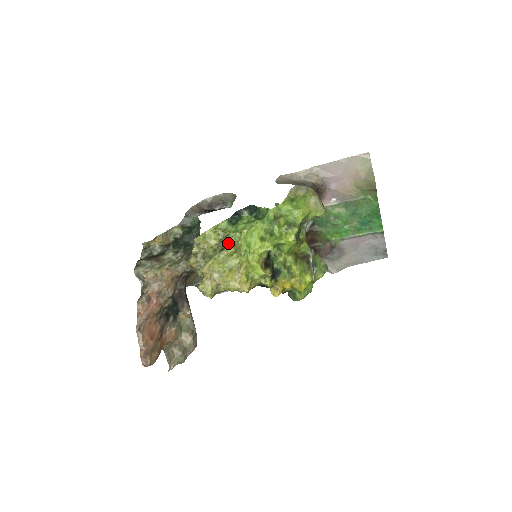
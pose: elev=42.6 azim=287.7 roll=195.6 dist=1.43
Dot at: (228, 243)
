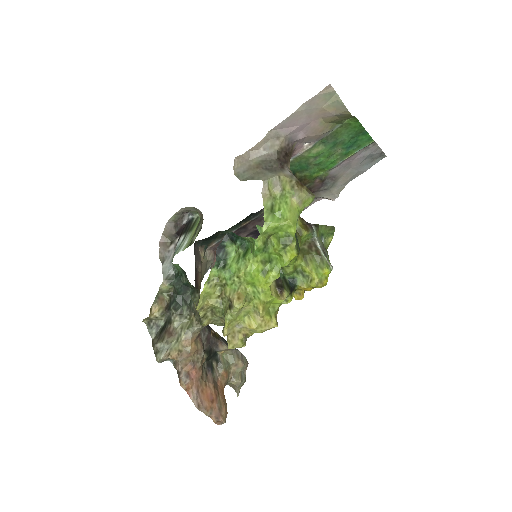
Dot at: (233, 298)
